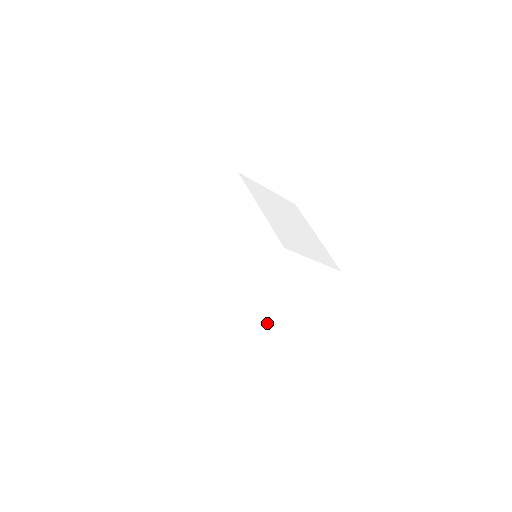
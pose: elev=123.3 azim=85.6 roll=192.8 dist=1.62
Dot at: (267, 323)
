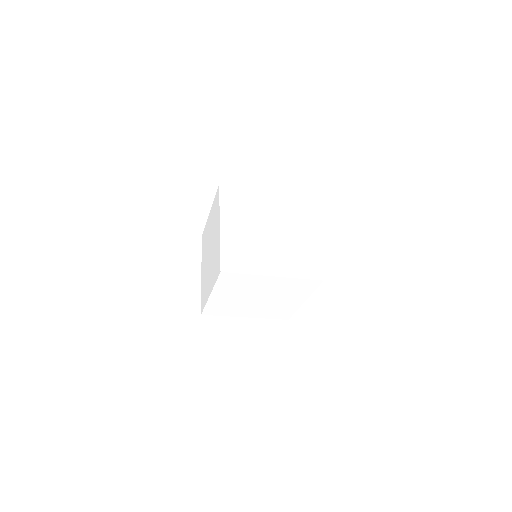
Dot at: (275, 315)
